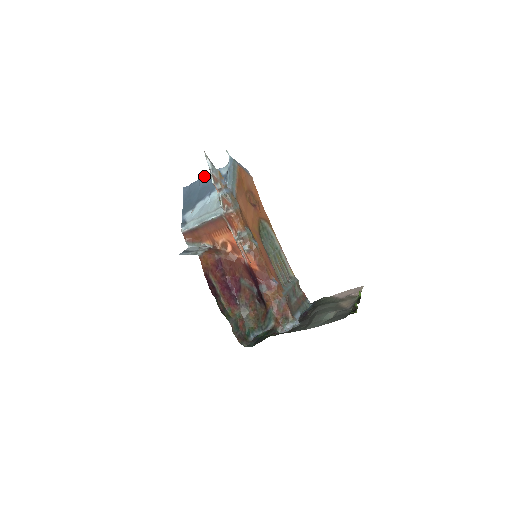
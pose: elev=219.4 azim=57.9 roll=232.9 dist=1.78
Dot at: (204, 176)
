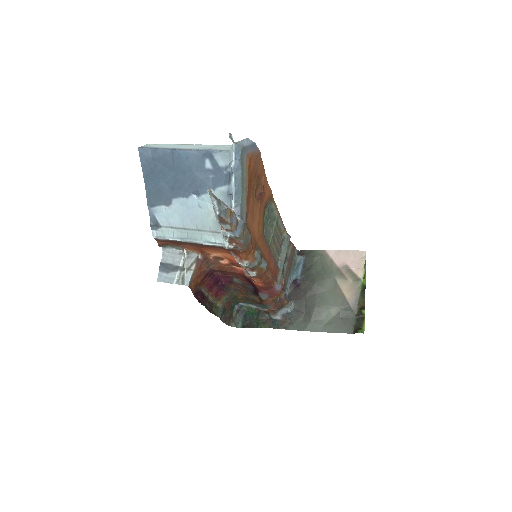
Dot at: (182, 152)
